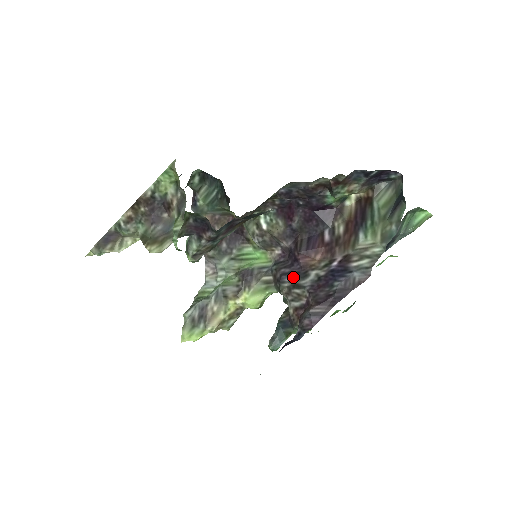
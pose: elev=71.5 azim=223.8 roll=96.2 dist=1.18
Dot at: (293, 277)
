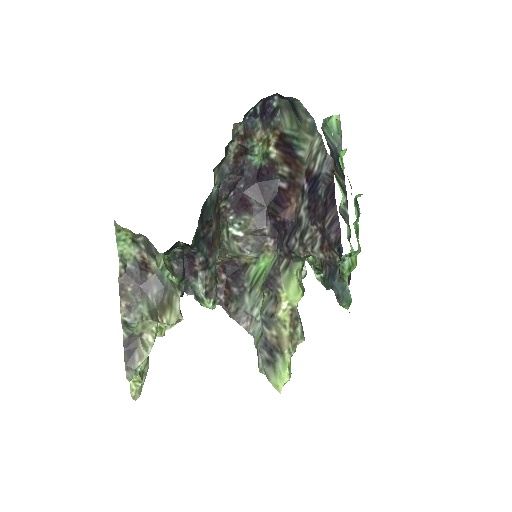
Dot at: (294, 234)
